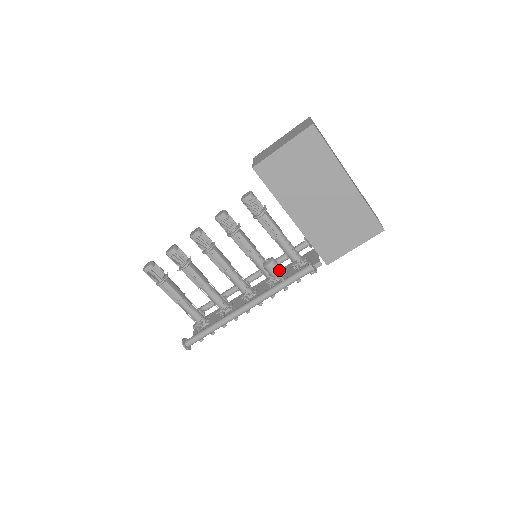
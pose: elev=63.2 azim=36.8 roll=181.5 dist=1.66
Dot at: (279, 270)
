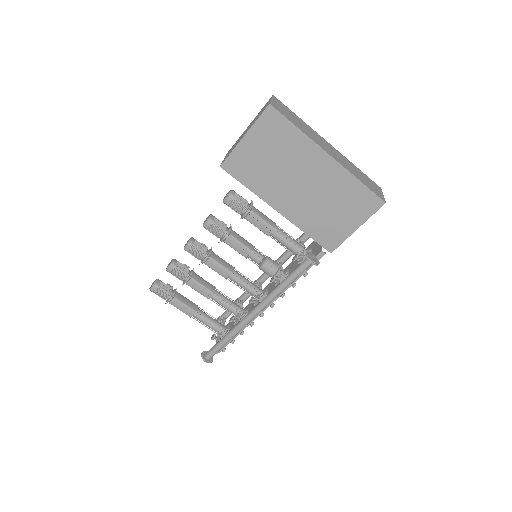
Dot at: (276, 269)
